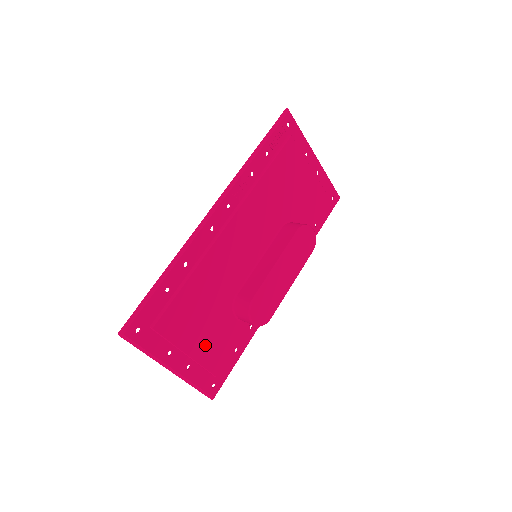
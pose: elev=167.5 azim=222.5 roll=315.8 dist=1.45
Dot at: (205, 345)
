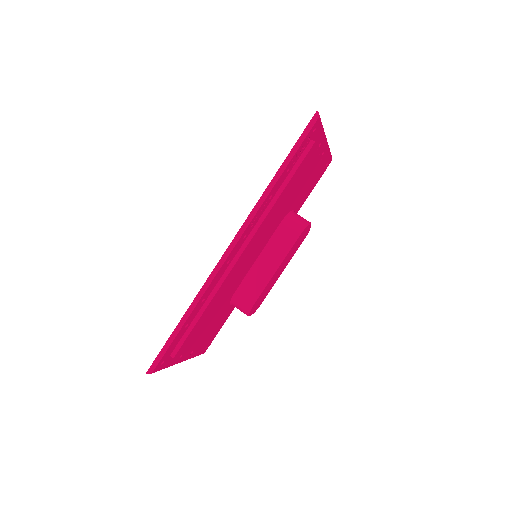
Dot at: (207, 336)
